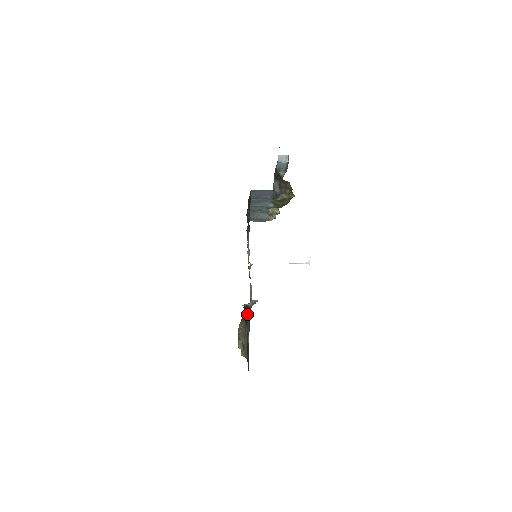
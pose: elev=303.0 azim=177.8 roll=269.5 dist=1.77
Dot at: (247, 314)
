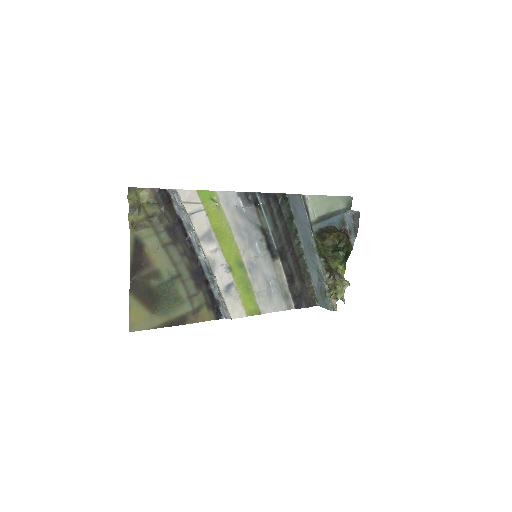
Dot at: (181, 238)
